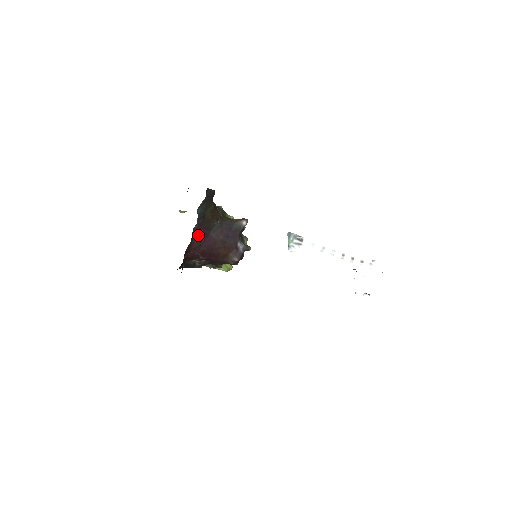
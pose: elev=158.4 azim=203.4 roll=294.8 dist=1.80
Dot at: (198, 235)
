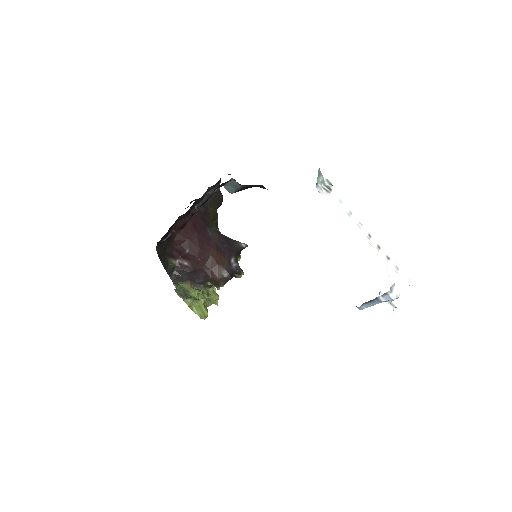
Dot at: (195, 220)
